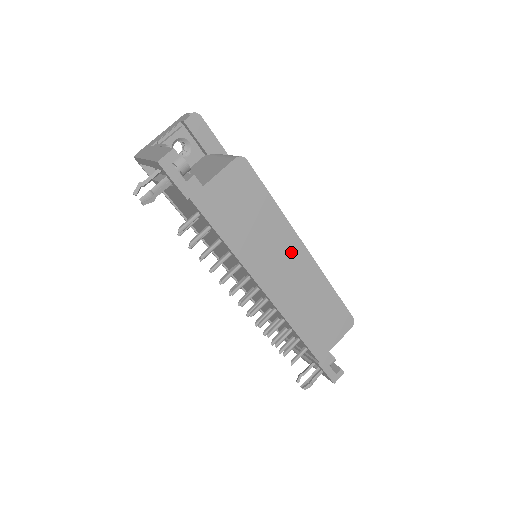
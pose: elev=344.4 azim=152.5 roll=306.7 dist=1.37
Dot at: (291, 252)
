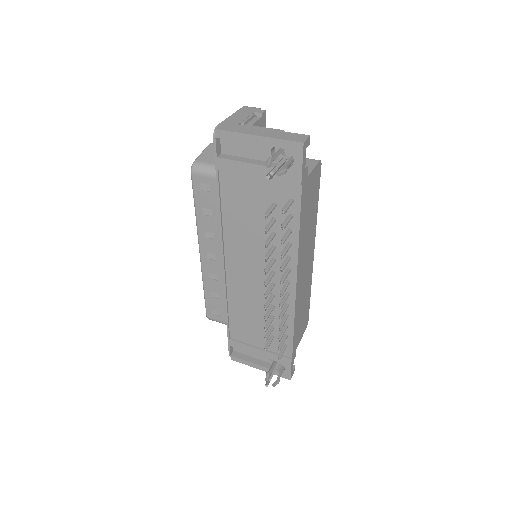
Dot at: (310, 253)
